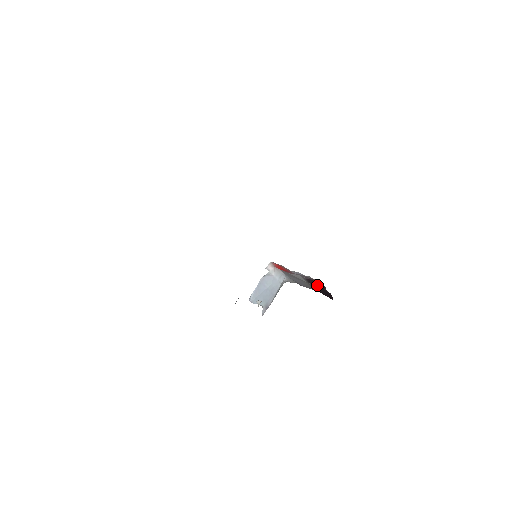
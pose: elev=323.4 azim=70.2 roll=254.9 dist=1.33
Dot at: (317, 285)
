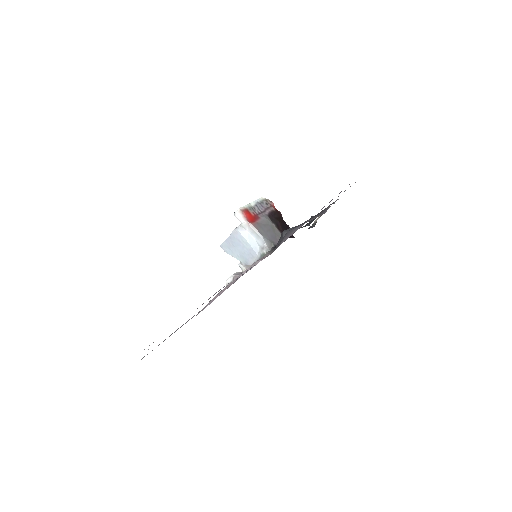
Dot at: (280, 223)
